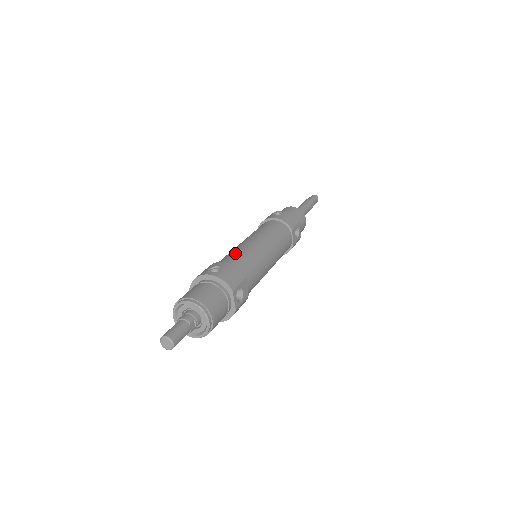
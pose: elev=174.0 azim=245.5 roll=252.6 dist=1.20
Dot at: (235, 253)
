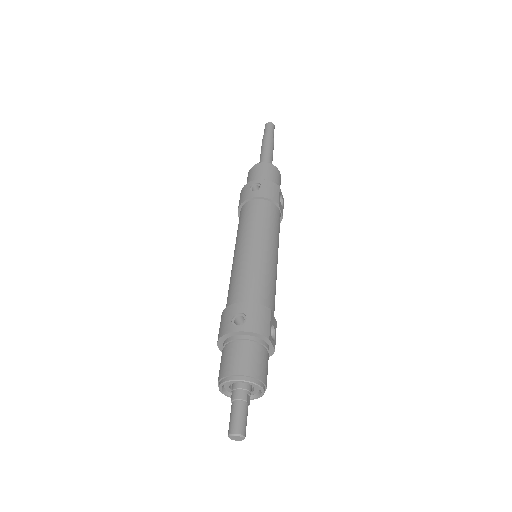
Dot at: (244, 278)
